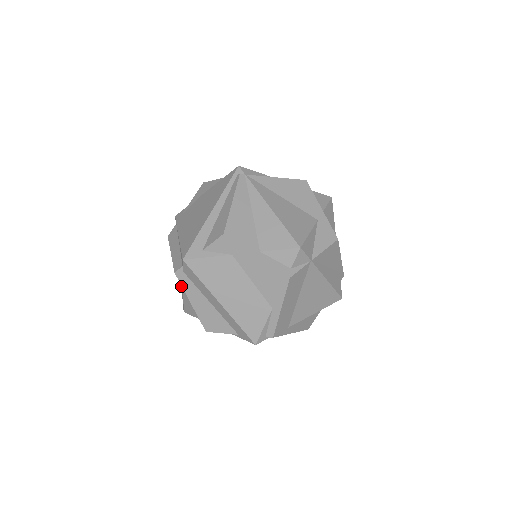
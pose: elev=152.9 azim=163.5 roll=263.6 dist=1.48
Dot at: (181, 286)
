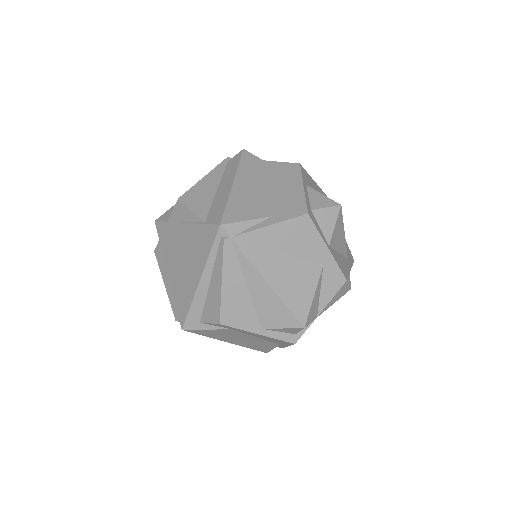
Dot at: occluded
